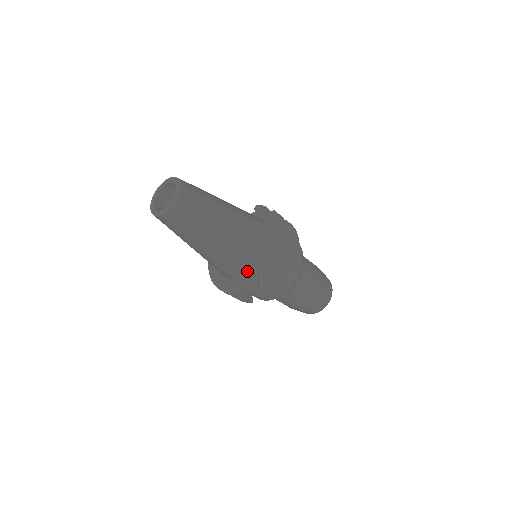
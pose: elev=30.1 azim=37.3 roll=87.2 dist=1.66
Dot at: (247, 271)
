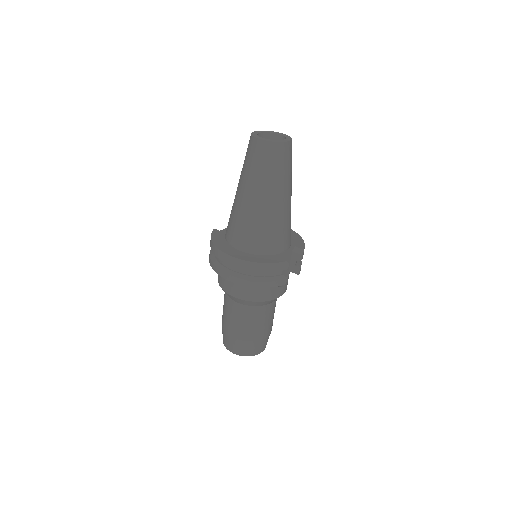
Dot at: (289, 243)
